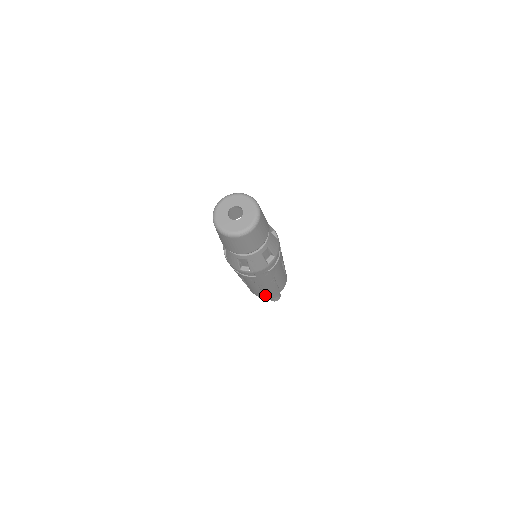
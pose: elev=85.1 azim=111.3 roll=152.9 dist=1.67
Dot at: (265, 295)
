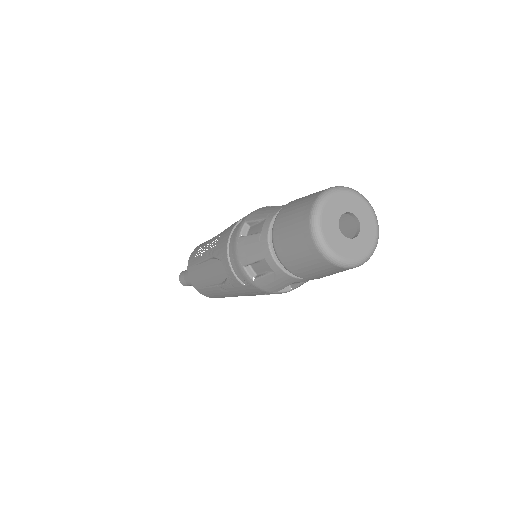
Dot at: (202, 289)
